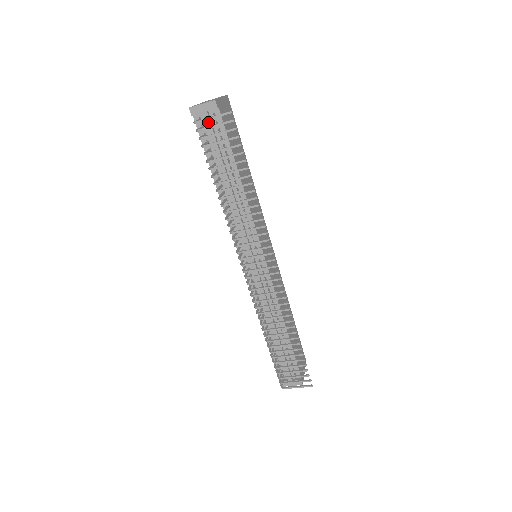
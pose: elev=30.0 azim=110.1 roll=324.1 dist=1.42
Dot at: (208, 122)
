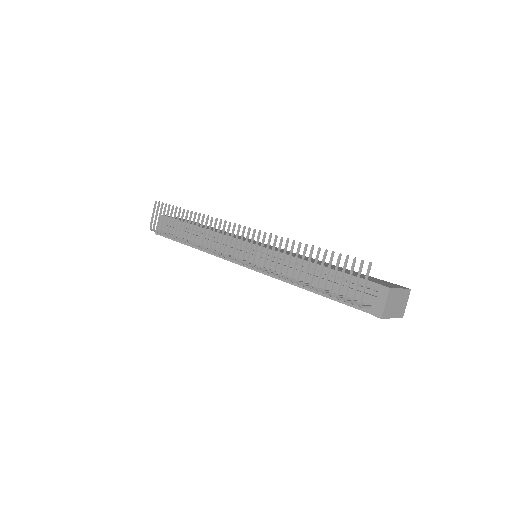
Dot at: occluded
